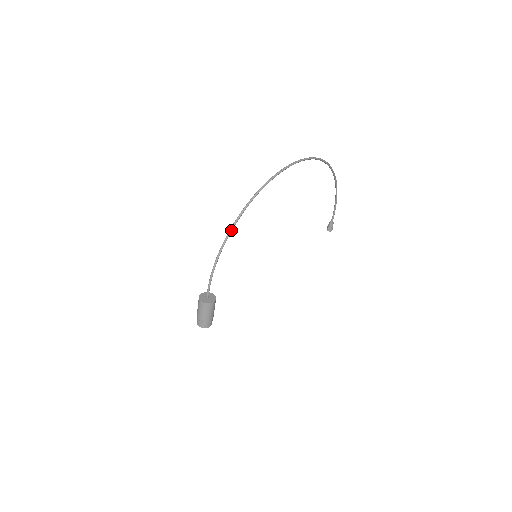
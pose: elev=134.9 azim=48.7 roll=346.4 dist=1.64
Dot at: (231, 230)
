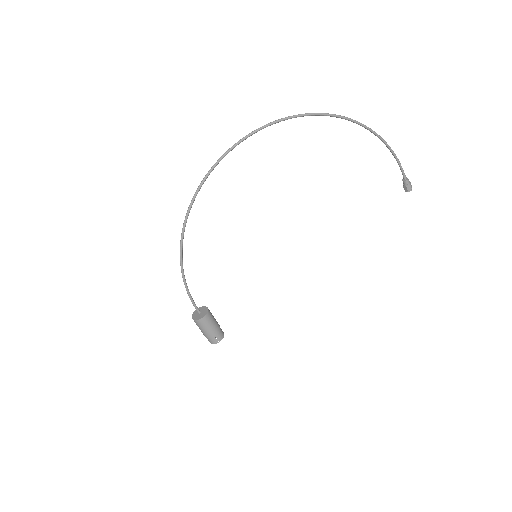
Dot at: (181, 241)
